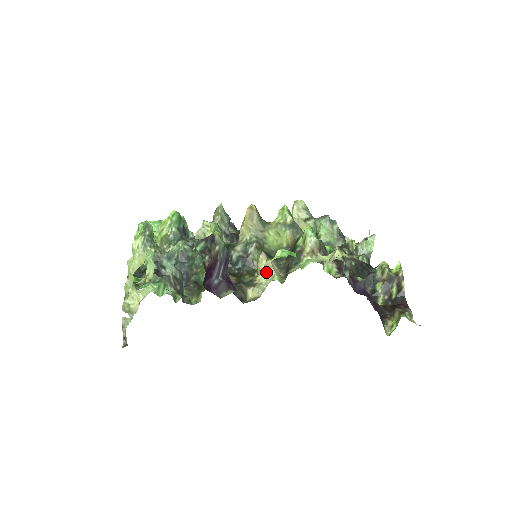
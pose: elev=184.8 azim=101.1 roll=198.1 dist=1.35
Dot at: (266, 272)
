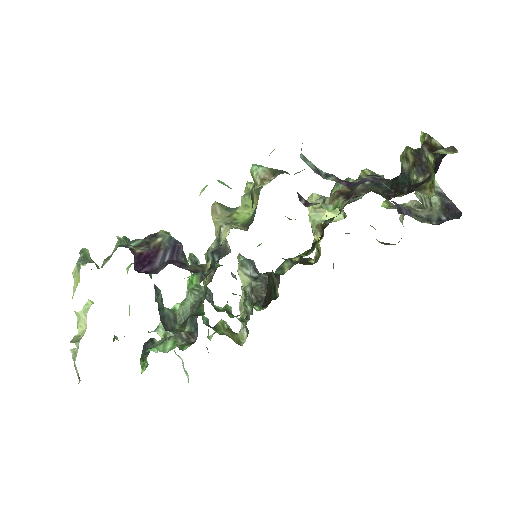
Dot at: (223, 234)
